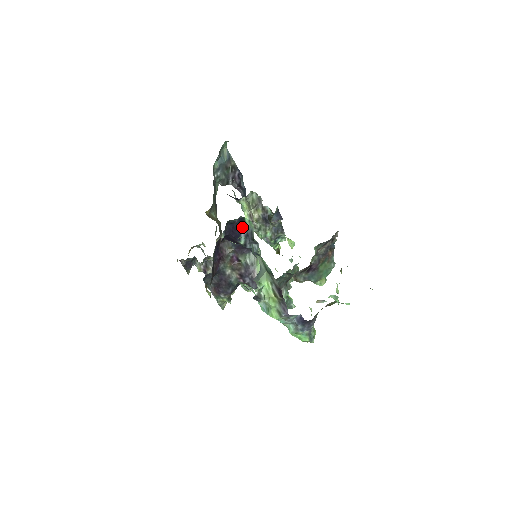
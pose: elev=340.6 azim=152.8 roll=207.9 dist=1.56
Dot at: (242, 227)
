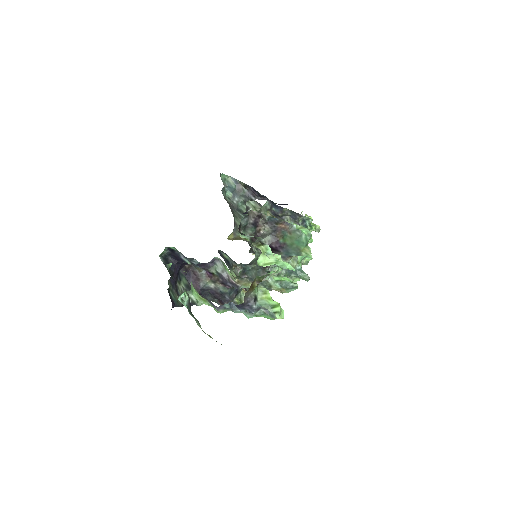
Dot at: (176, 253)
